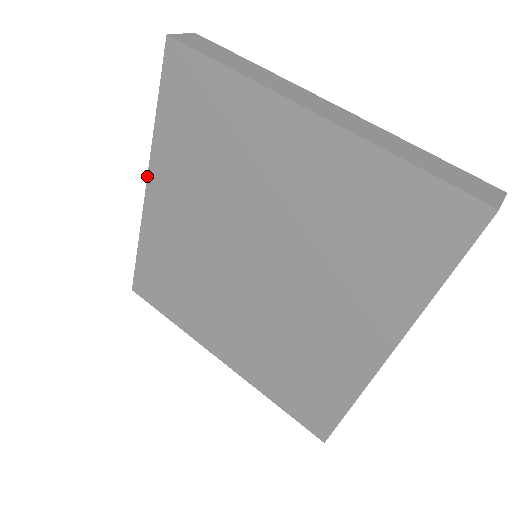
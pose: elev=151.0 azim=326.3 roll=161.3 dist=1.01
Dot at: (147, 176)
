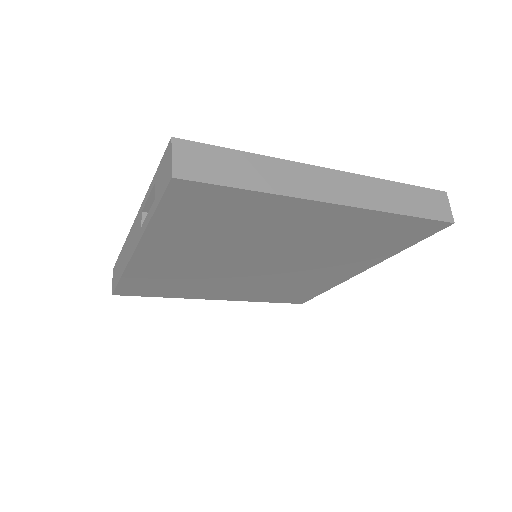
Dot at: (136, 248)
